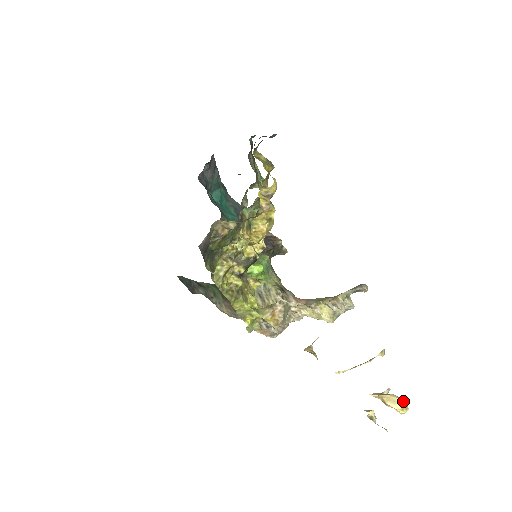
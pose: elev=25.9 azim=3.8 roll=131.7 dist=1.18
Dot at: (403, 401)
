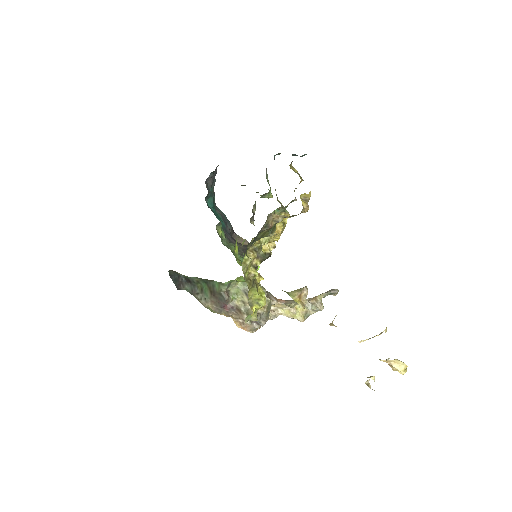
Dot at: (405, 364)
